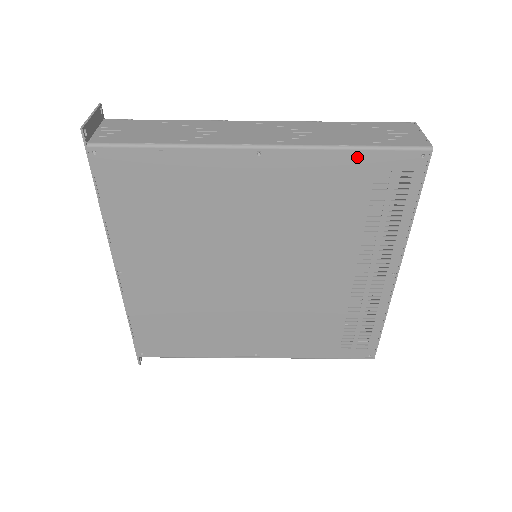
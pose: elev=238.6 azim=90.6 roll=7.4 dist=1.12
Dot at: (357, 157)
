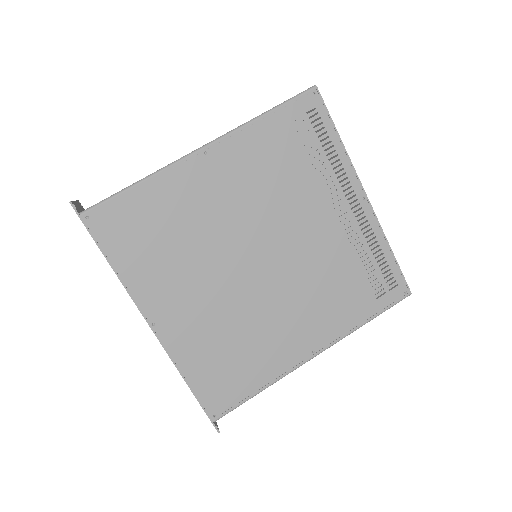
Dot at: (272, 118)
